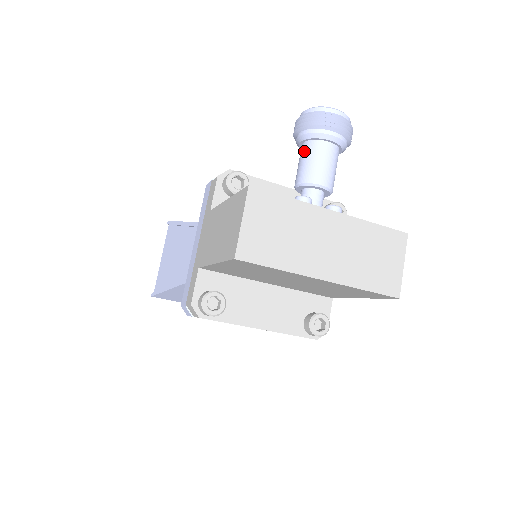
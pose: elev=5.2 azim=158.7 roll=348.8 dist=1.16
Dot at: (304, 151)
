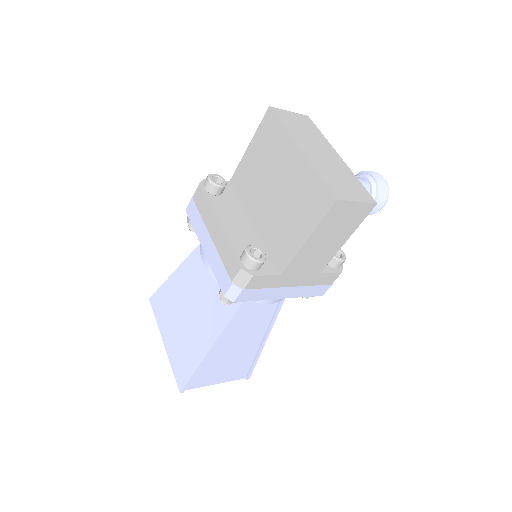
Dot at: occluded
